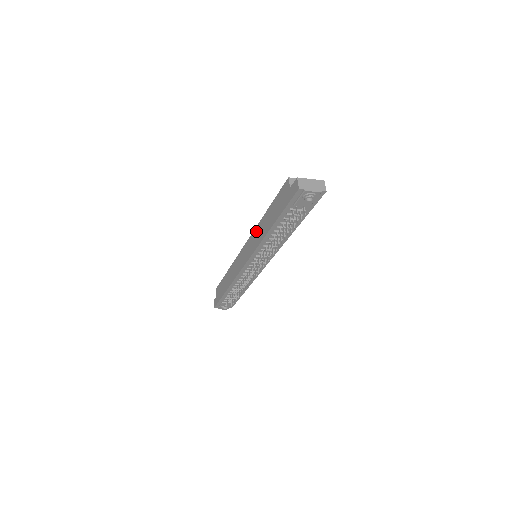
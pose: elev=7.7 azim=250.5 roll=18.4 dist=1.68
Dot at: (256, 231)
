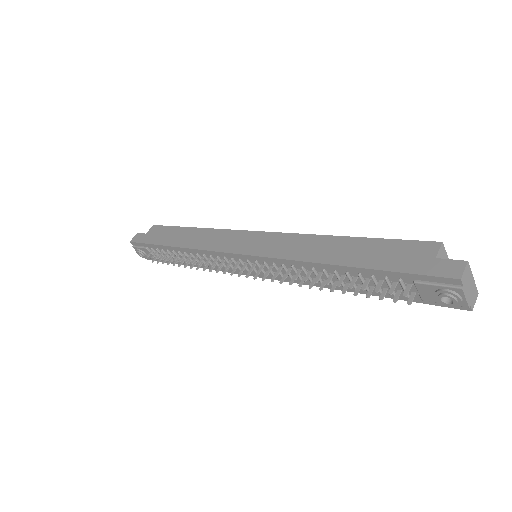
Dot at: (299, 238)
